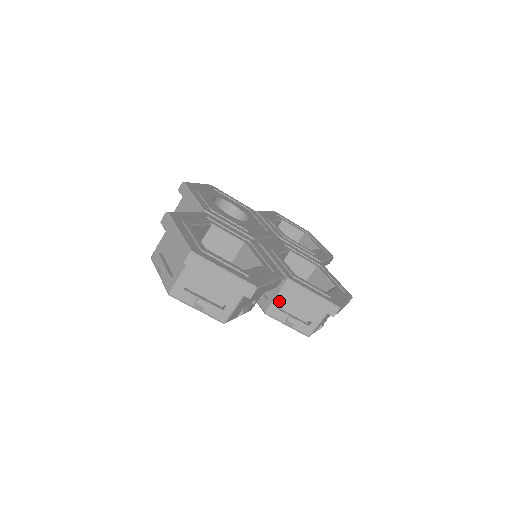
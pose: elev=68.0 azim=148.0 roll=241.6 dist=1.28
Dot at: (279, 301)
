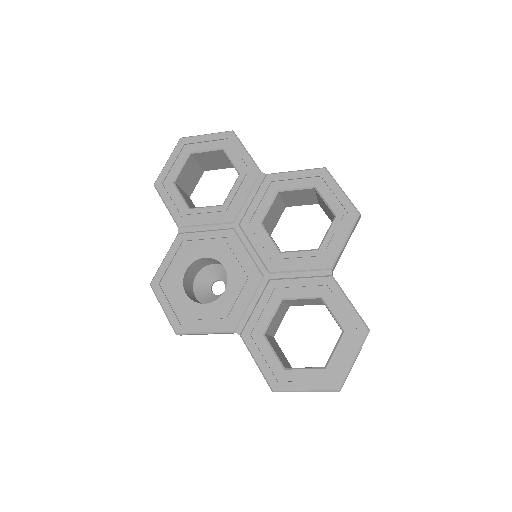
Dot at: occluded
